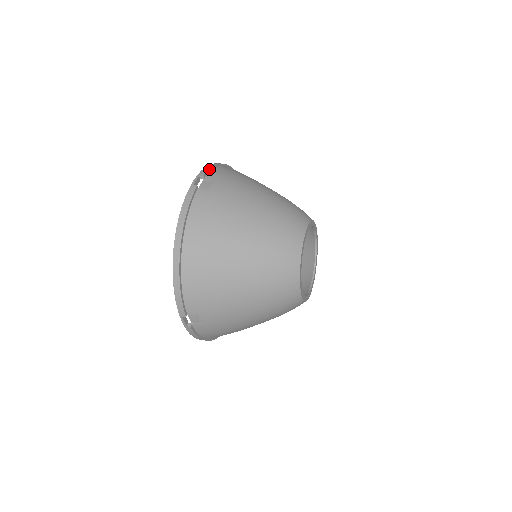
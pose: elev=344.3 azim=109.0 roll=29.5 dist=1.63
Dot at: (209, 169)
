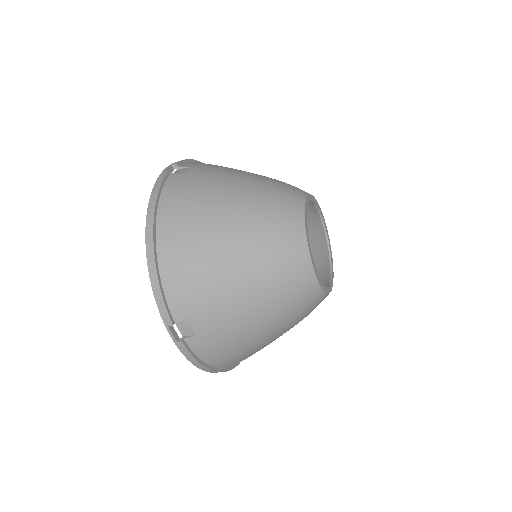
Dot at: (183, 160)
